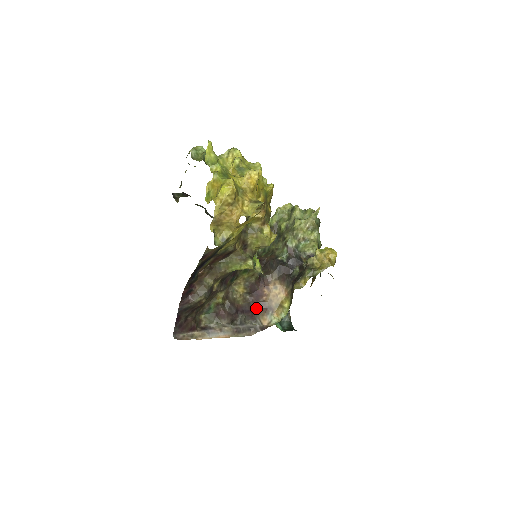
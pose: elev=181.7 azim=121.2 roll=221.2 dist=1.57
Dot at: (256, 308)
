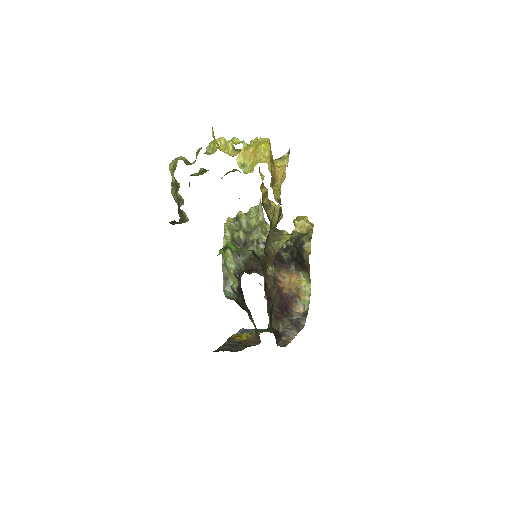
Dot at: (286, 304)
